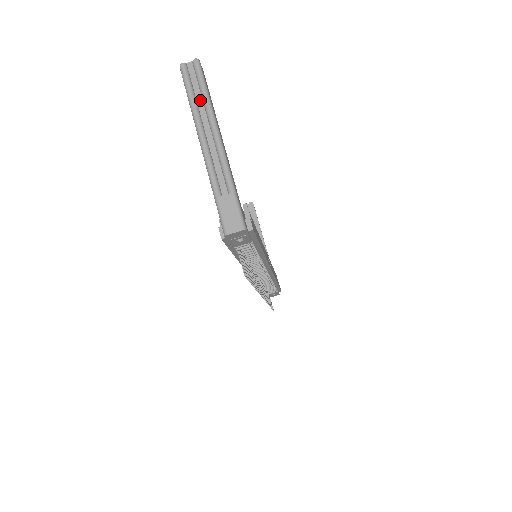
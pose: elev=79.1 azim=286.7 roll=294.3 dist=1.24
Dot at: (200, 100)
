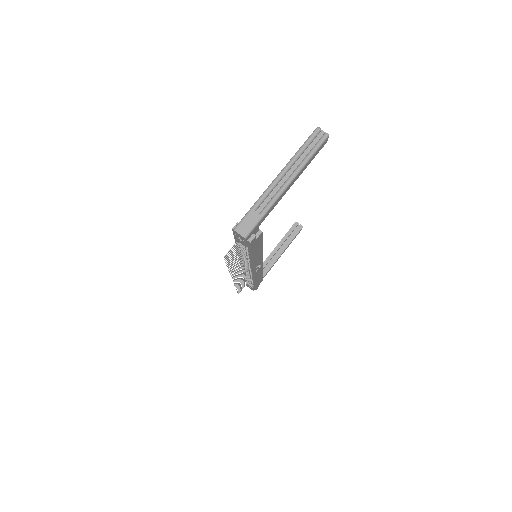
Dot at: (304, 155)
